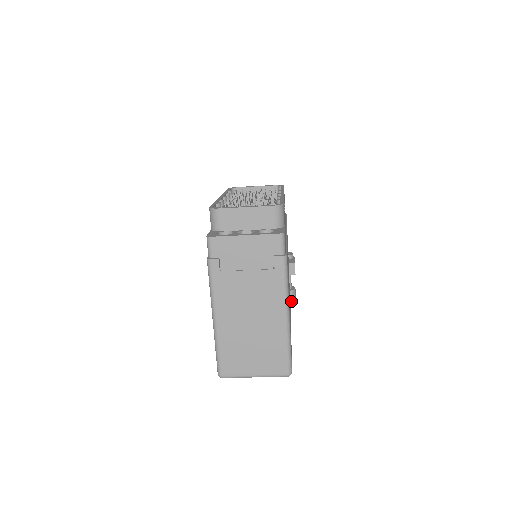
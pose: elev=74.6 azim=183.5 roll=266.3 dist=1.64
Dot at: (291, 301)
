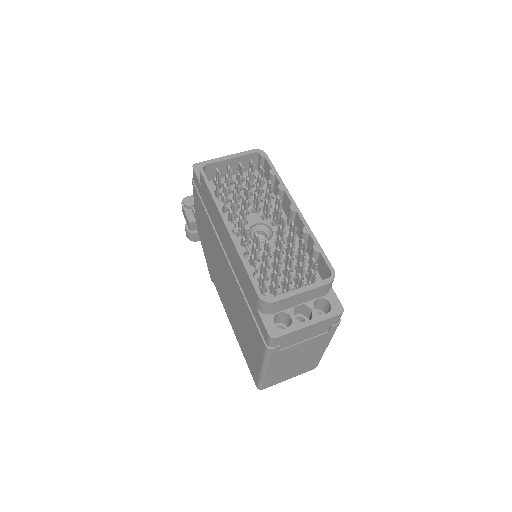
Dot at: occluded
